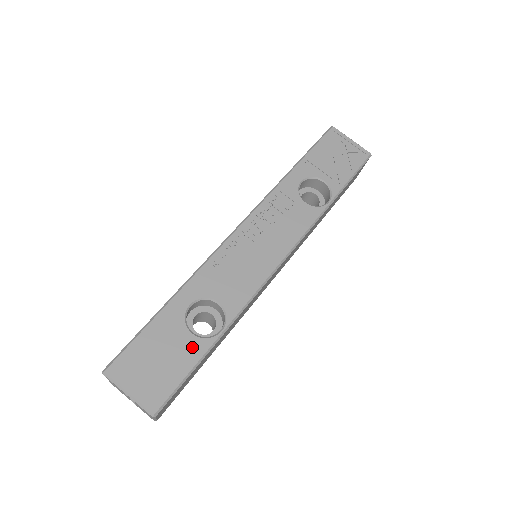
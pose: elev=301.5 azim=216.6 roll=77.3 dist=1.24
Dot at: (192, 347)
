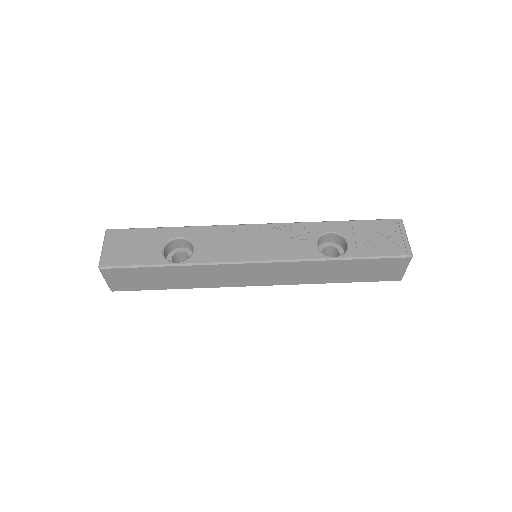
Dot at: (154, 256)
